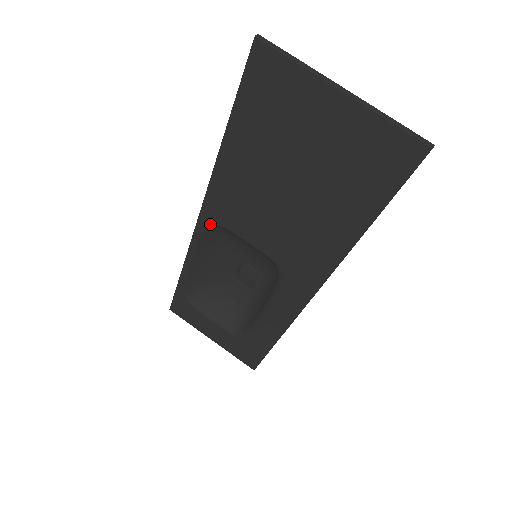
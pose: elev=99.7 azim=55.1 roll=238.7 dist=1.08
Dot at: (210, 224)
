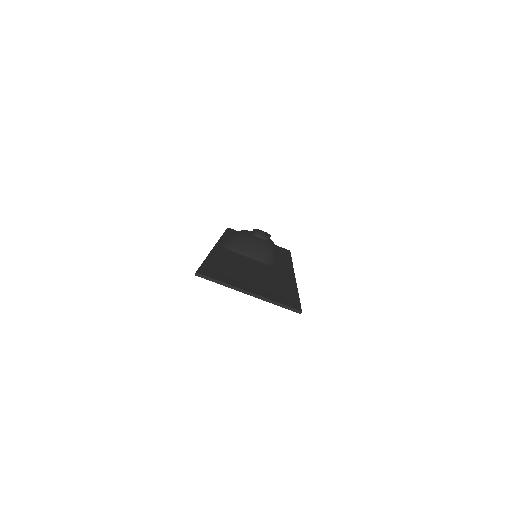
Dot at: occluded
